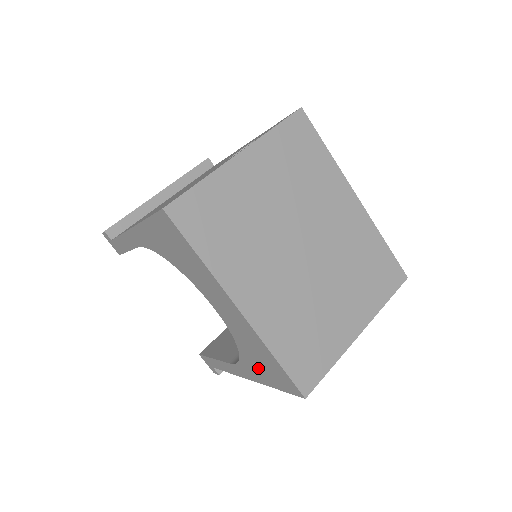
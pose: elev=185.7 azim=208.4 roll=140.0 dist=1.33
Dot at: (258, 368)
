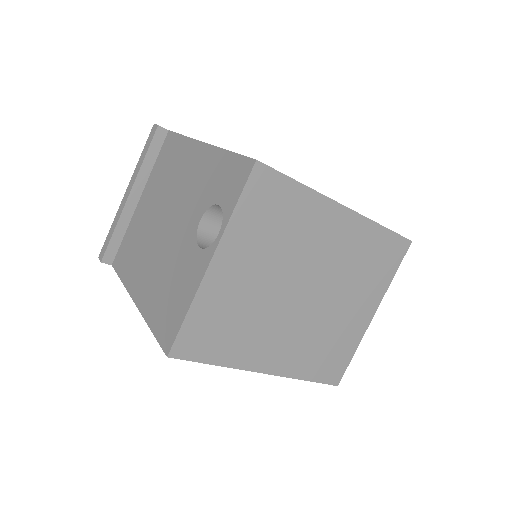
Dot at: occluded
